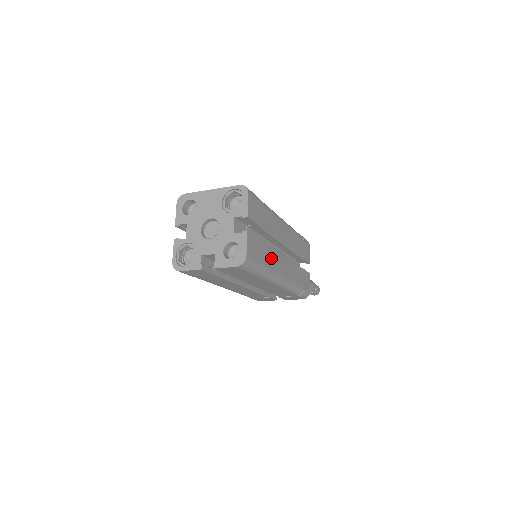
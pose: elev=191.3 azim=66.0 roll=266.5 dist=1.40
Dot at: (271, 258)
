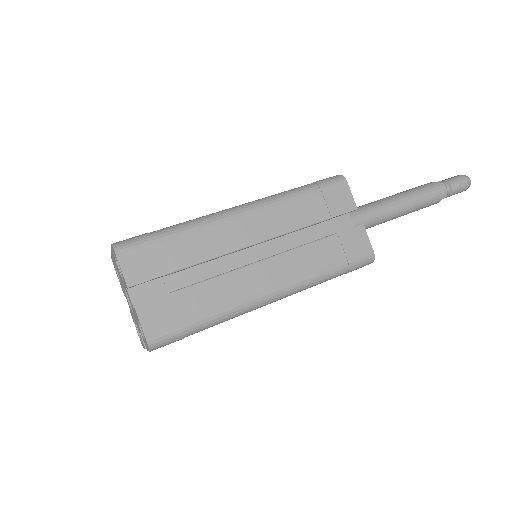
Dot at: (220, 292)
